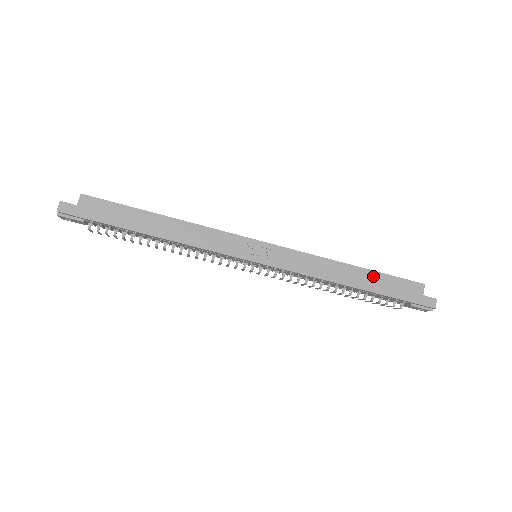
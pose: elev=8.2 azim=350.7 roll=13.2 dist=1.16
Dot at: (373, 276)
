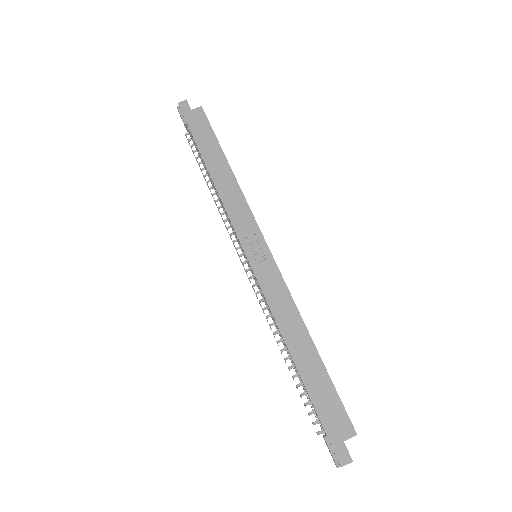
Dot at: (319, 369)
